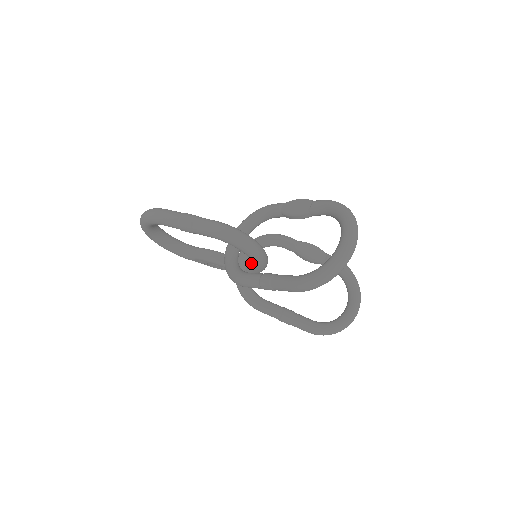
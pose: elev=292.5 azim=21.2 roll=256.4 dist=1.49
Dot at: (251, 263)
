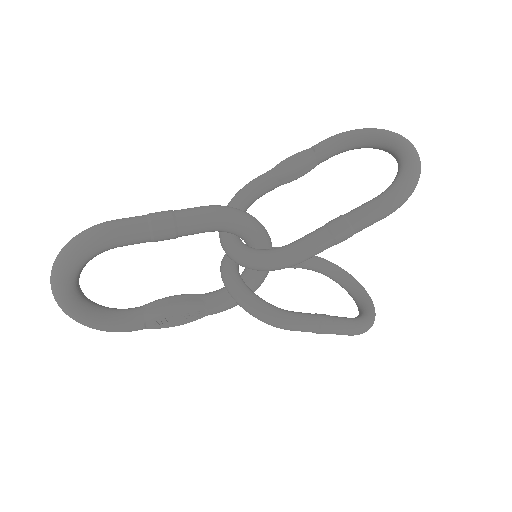
Dot at: (248, 274)
